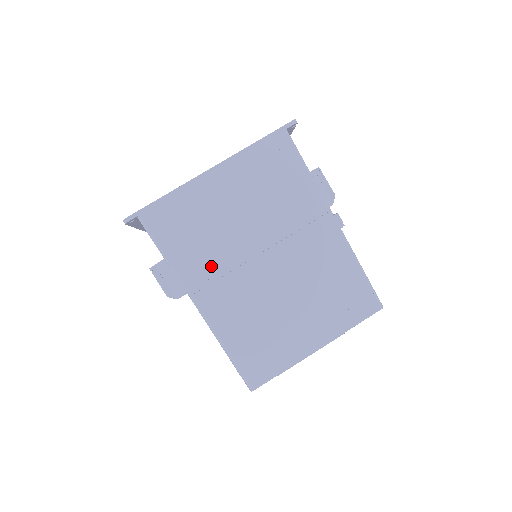
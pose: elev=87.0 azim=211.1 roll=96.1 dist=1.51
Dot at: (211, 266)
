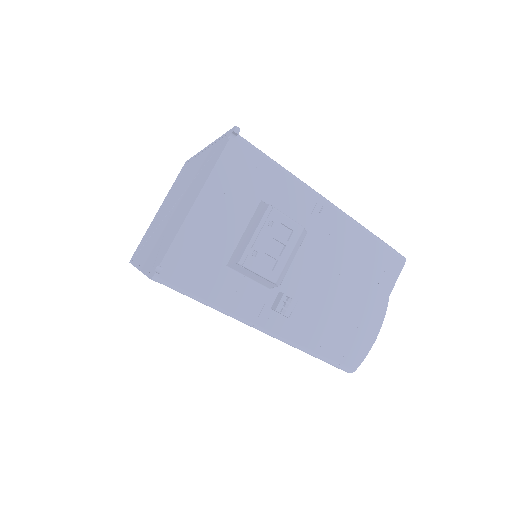
Dot at: occluded
